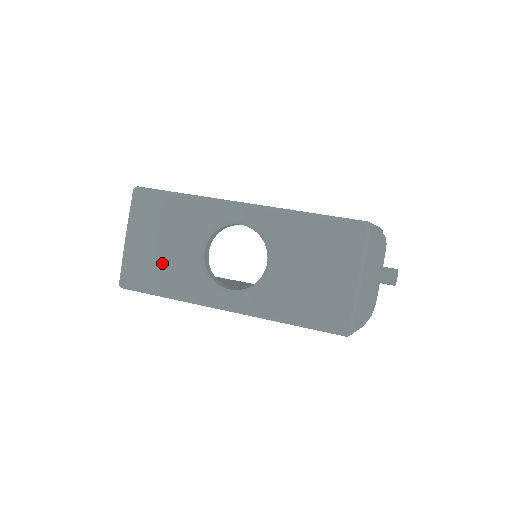
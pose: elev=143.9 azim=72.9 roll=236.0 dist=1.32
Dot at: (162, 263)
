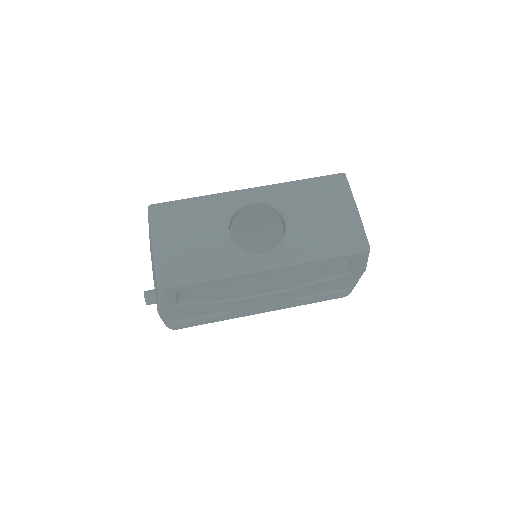
Dot at: (195, 252)
